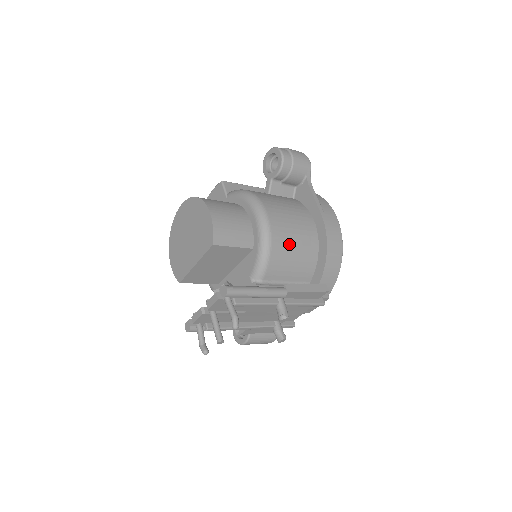
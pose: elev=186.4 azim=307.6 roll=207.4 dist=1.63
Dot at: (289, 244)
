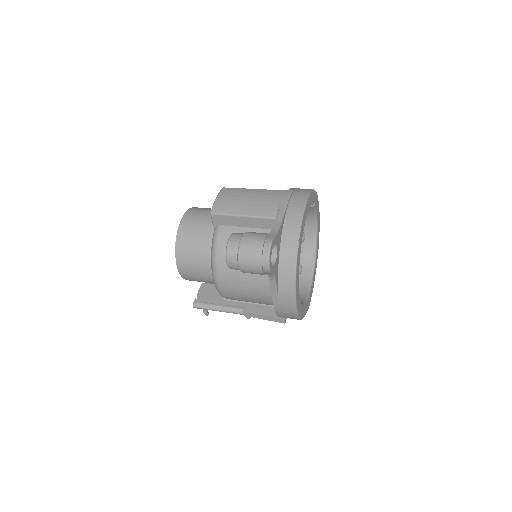
Dot at: (245, 301)
